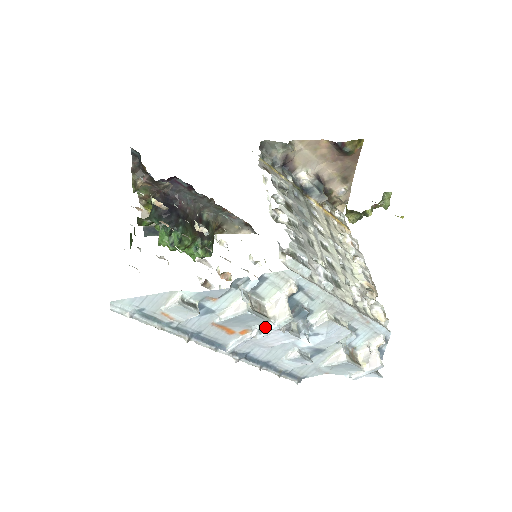
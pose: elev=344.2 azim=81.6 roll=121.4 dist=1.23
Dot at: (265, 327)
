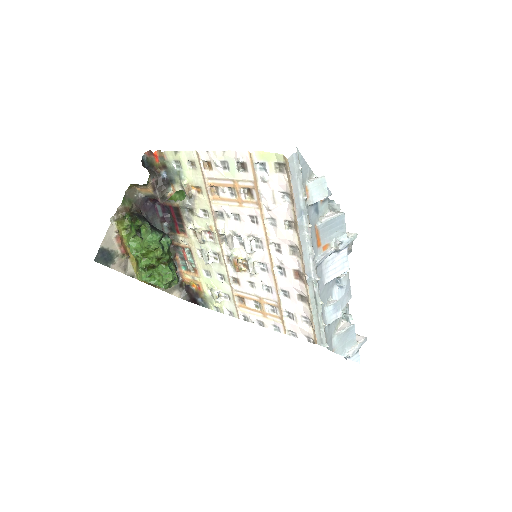
Dot at: (342, 240)
